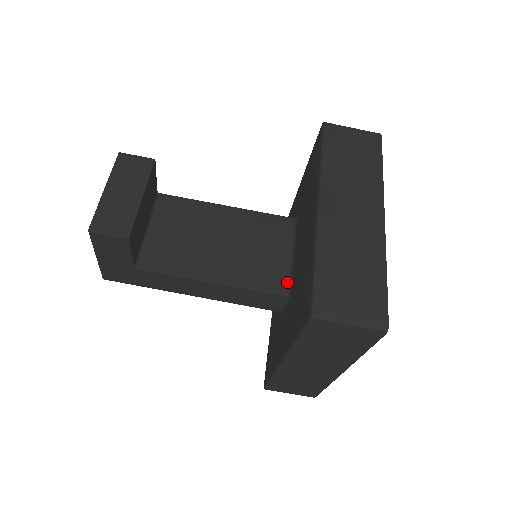
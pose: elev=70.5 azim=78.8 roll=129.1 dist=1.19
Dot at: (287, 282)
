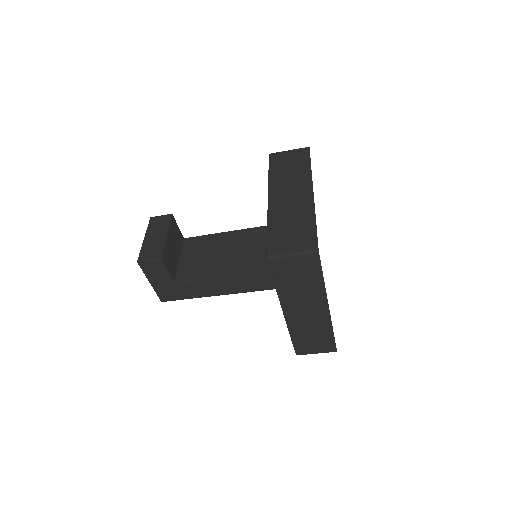
Dot at: occluded
